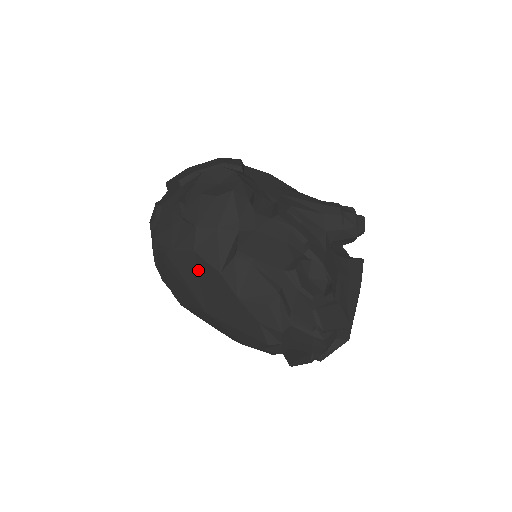
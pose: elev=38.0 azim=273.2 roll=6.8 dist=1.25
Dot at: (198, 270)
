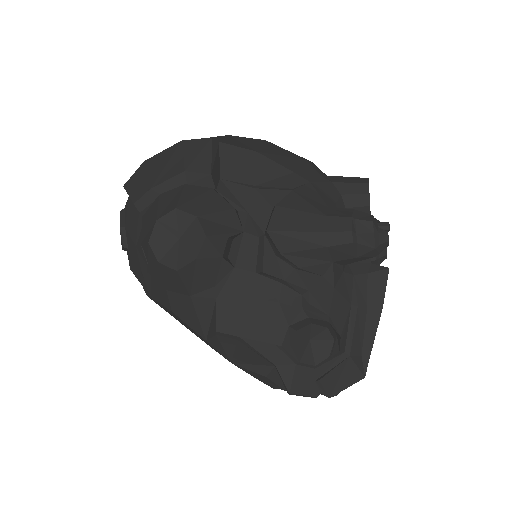
Dot at: (184, 323)
